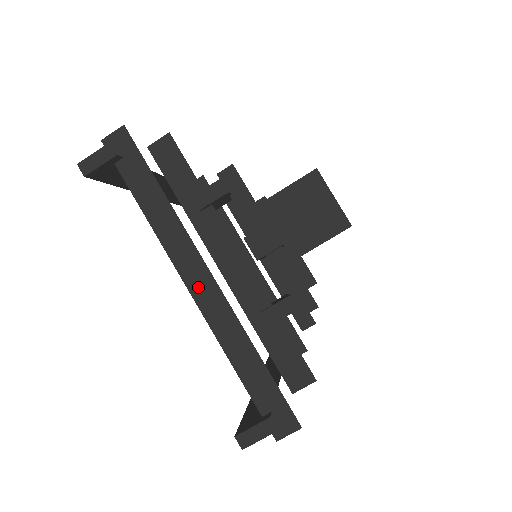
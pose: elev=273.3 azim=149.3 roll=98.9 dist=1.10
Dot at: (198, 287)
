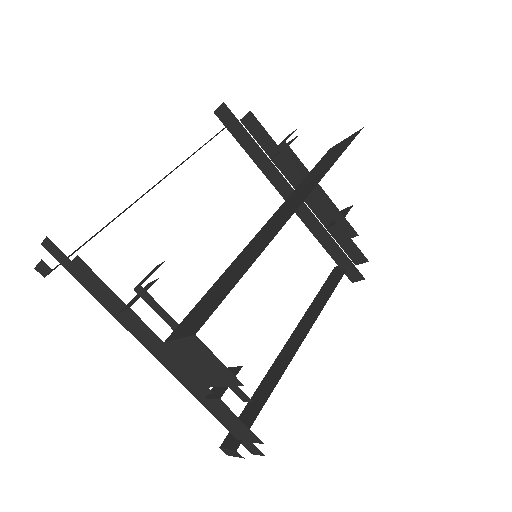
Dot at: (161, 360)
